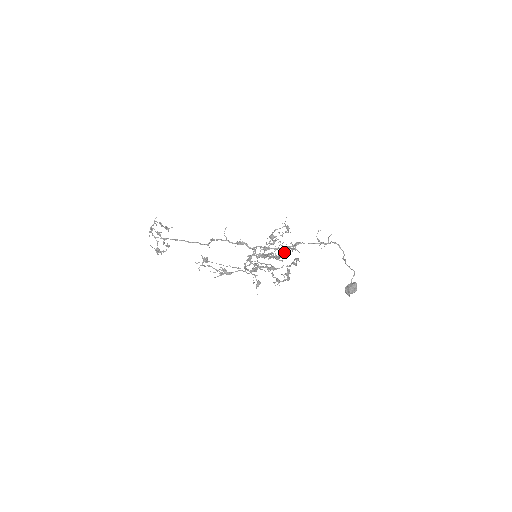
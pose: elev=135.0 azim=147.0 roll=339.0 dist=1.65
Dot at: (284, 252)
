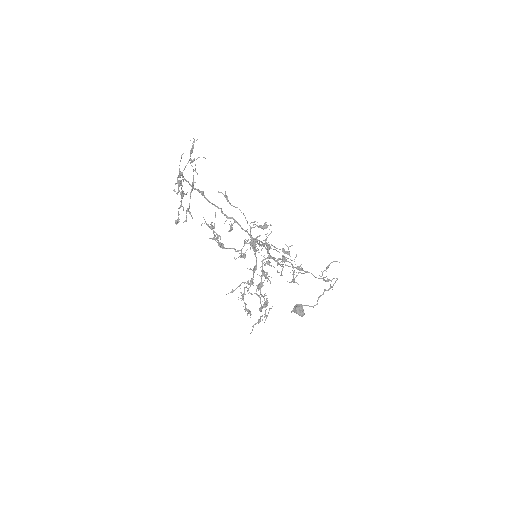
Dot at: (264, 298)
